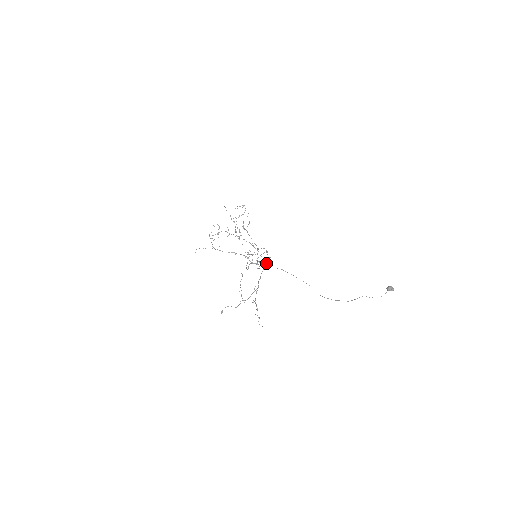
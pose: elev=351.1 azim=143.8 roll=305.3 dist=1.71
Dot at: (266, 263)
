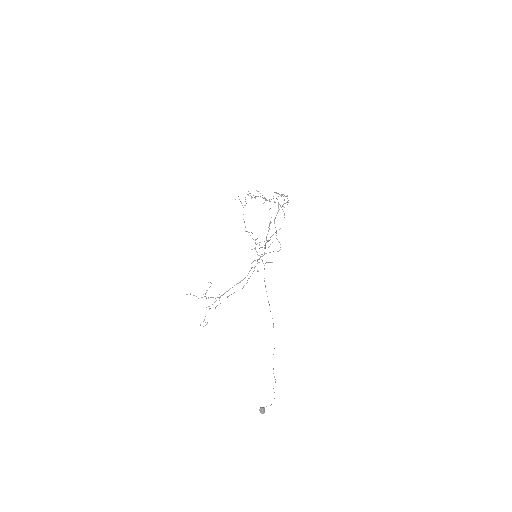
Dot at: (264, 265)
